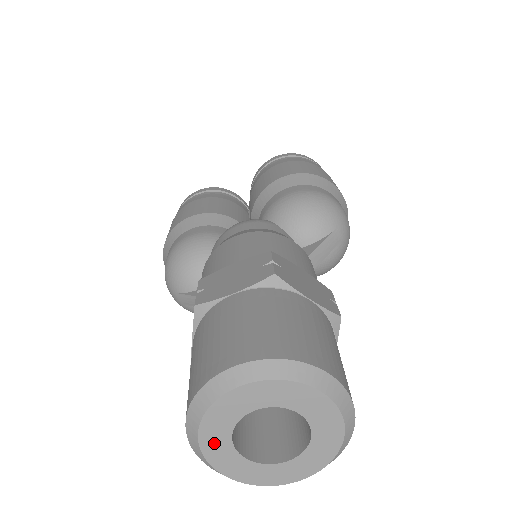
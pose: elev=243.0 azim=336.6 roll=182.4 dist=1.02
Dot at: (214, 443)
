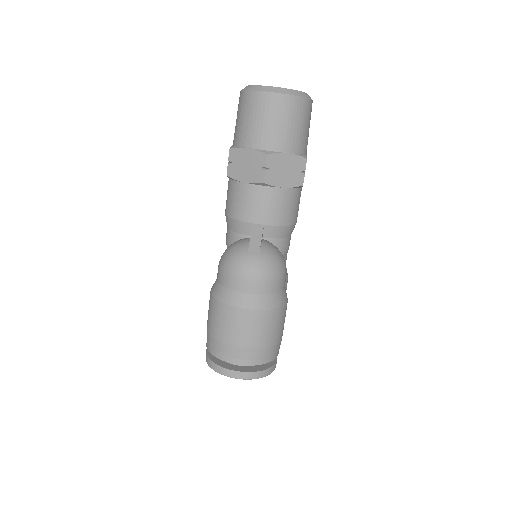
Dot at: occluded
